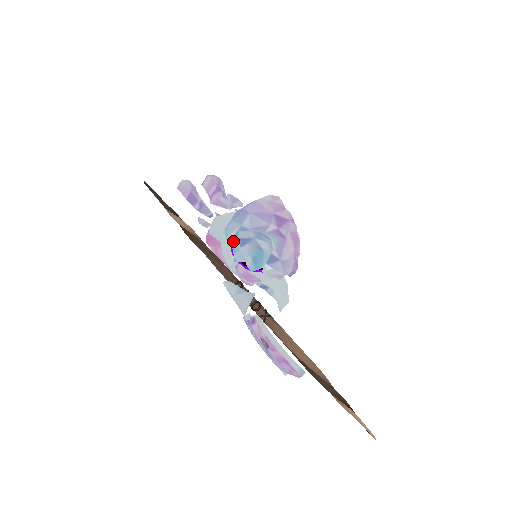
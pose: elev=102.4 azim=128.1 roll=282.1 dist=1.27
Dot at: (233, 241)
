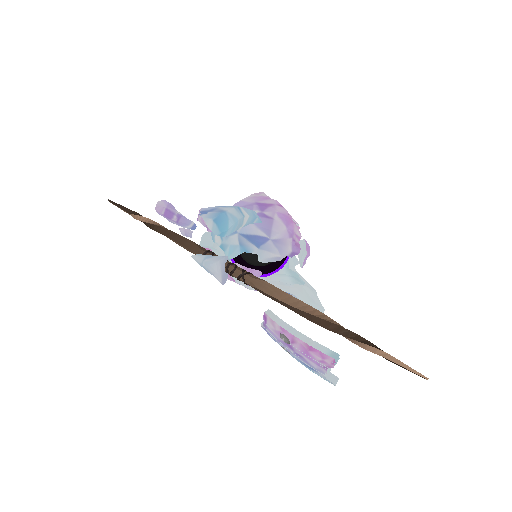
Dot at: (220, 241)
